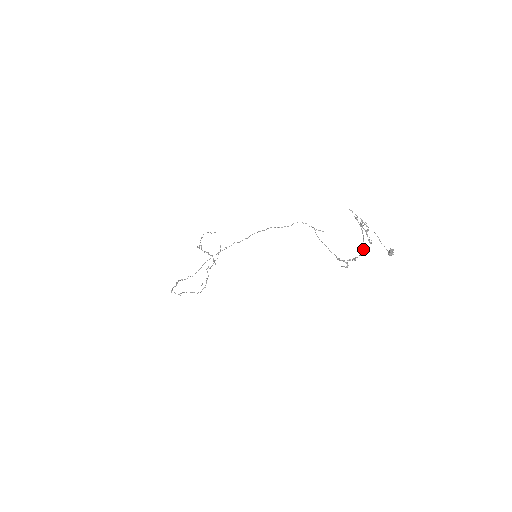
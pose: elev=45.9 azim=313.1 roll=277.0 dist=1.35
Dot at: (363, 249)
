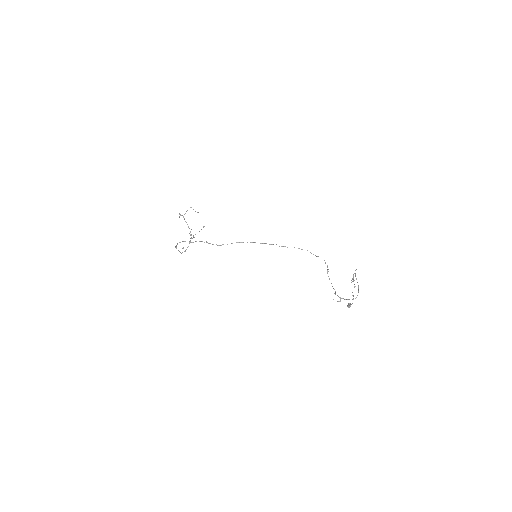
Dot at: (356, 297)
